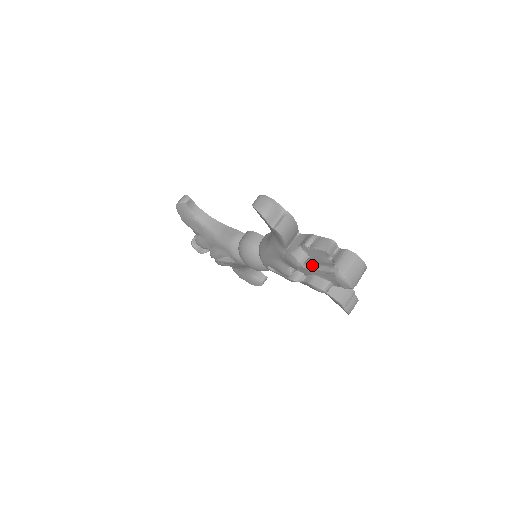
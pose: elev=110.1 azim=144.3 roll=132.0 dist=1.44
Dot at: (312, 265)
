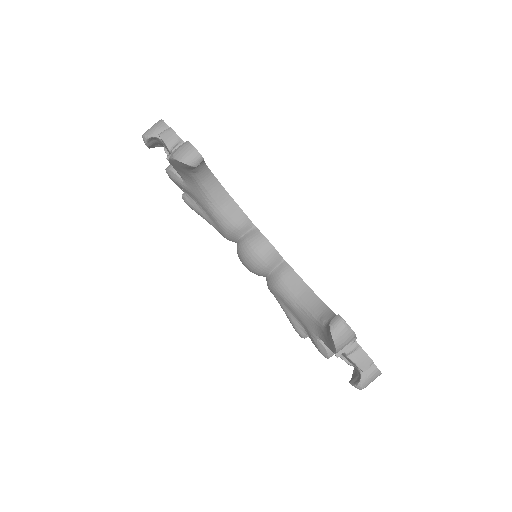
Dot at: occluded
